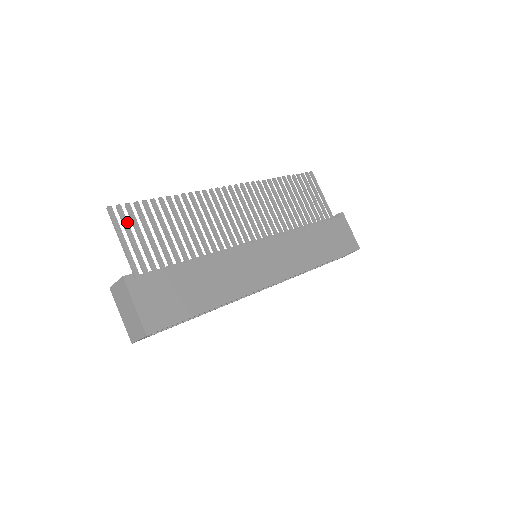
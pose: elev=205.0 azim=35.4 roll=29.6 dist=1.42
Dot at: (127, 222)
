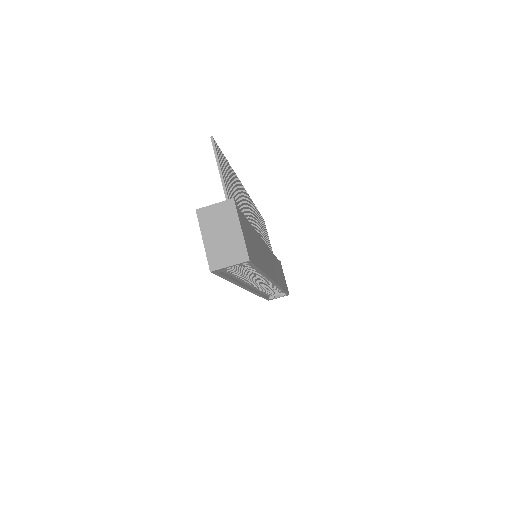
Dot at: (221, 160)
